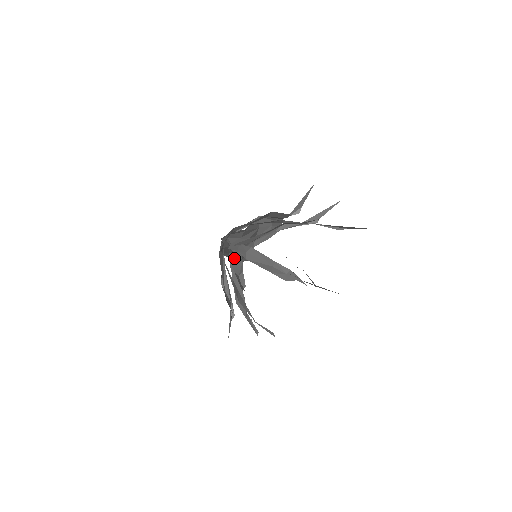
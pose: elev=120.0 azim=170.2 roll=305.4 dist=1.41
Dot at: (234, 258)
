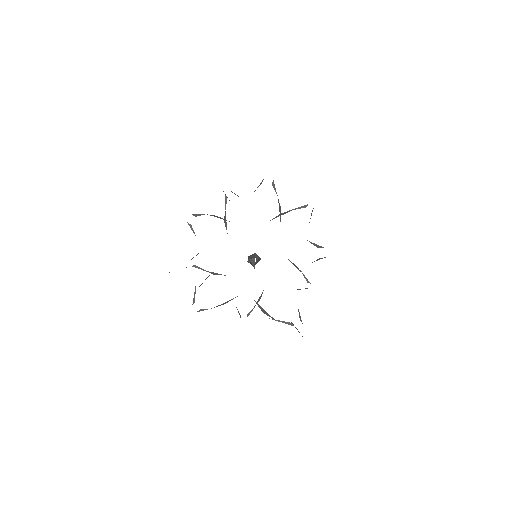
Dot at: occluded
